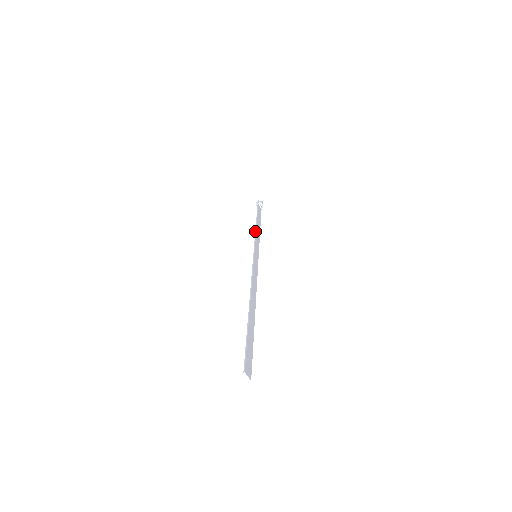
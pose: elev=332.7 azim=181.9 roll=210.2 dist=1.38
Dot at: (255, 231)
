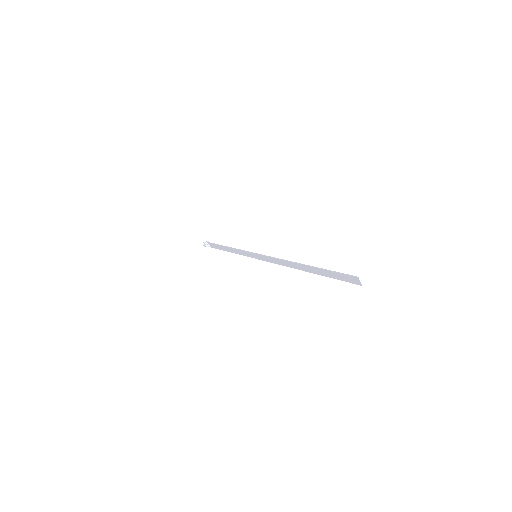
Dot at: (233, 248)
